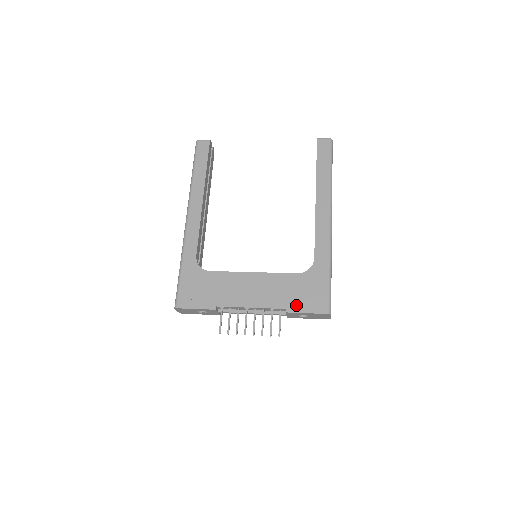
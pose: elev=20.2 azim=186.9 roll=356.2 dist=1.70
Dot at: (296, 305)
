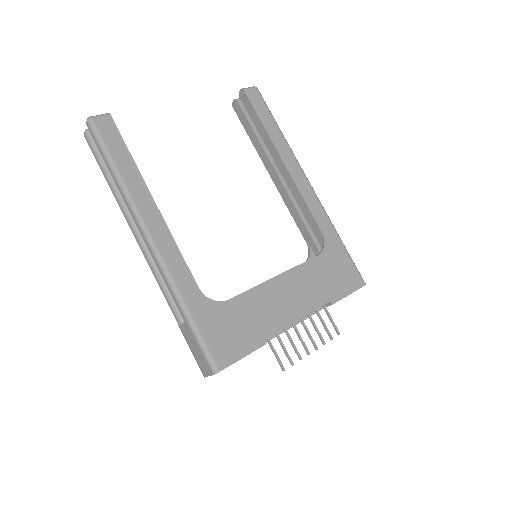
Dot at: (337, 291)
